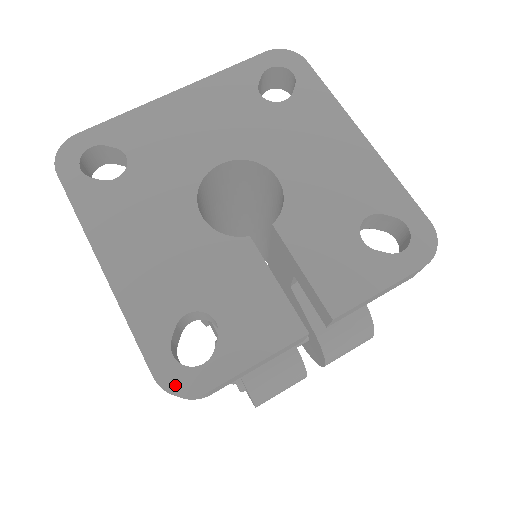
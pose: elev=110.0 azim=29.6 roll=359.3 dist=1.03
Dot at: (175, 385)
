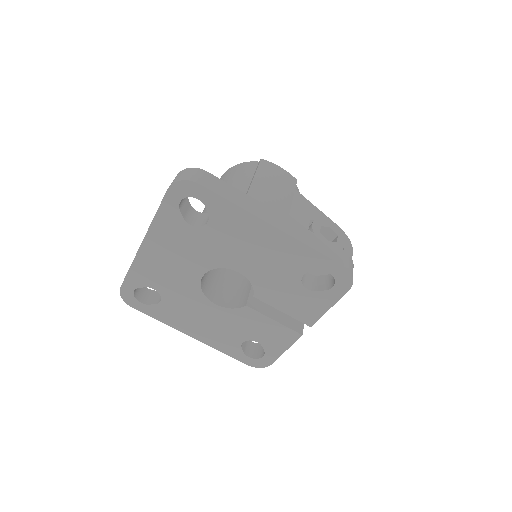
Dot at: (257, 365)
